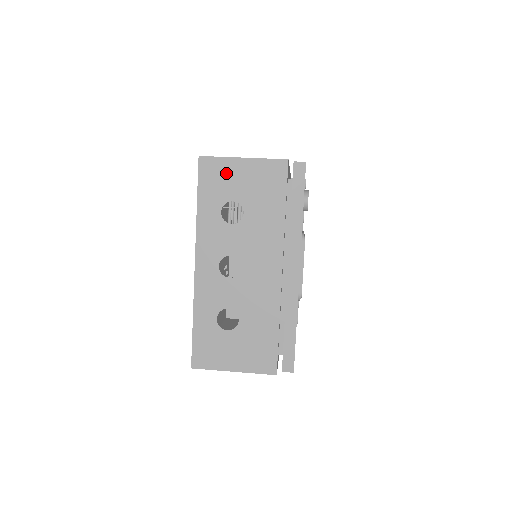
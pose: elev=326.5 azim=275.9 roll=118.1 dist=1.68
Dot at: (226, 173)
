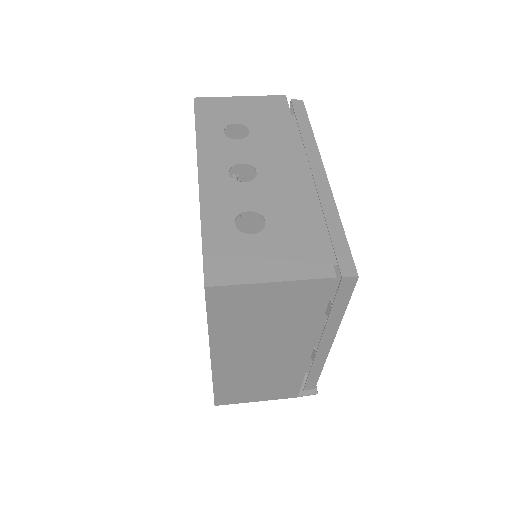
Dot at: (224, 106)
